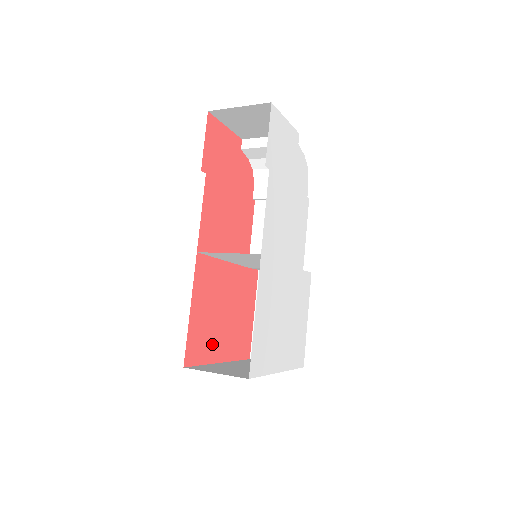
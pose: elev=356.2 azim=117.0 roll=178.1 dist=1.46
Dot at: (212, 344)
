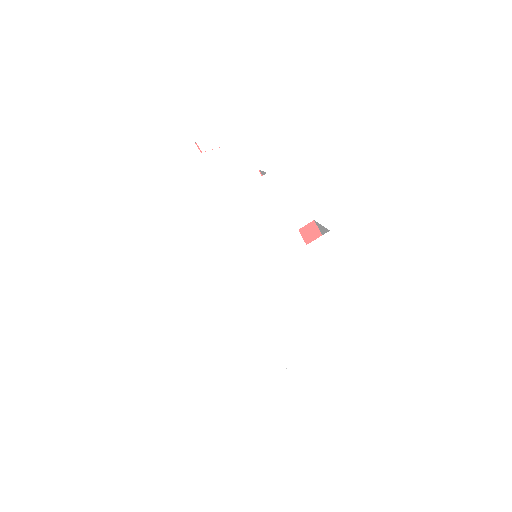
Dot at: occluded
